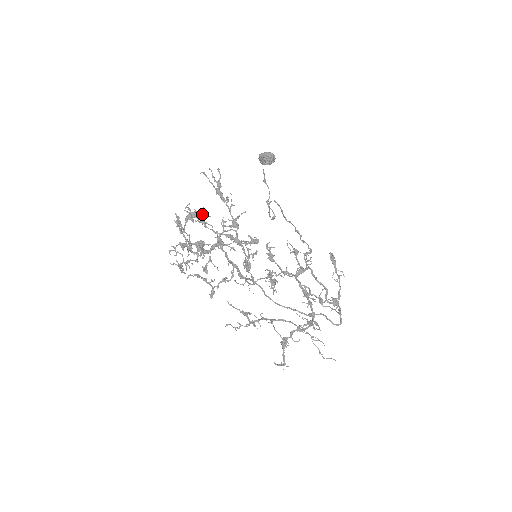
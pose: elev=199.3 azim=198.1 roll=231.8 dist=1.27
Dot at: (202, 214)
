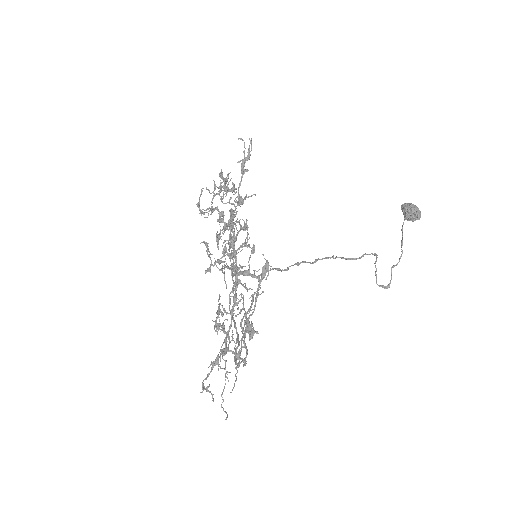
Dot at: (219, 175)
